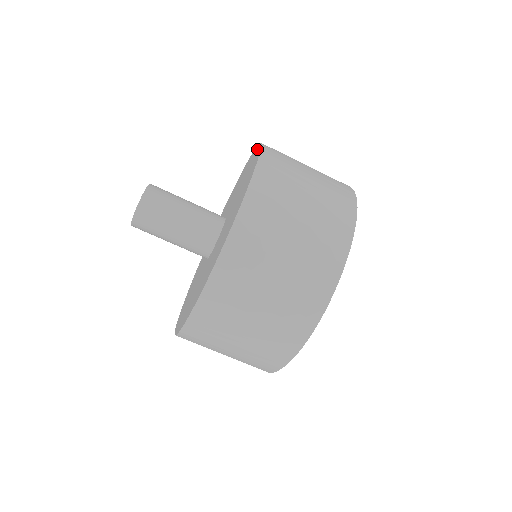
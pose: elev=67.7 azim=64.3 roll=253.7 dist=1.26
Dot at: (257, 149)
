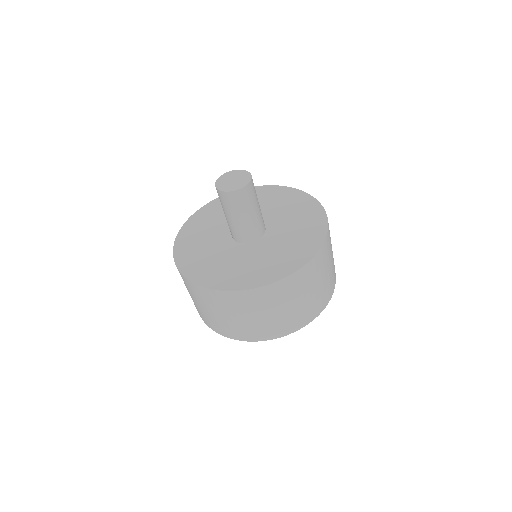
Dot at: (323, 221)
